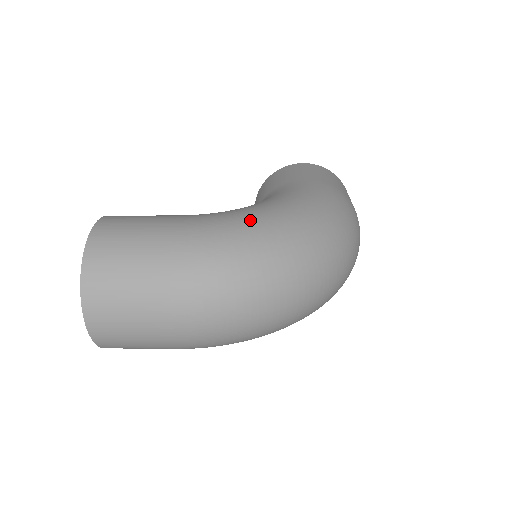
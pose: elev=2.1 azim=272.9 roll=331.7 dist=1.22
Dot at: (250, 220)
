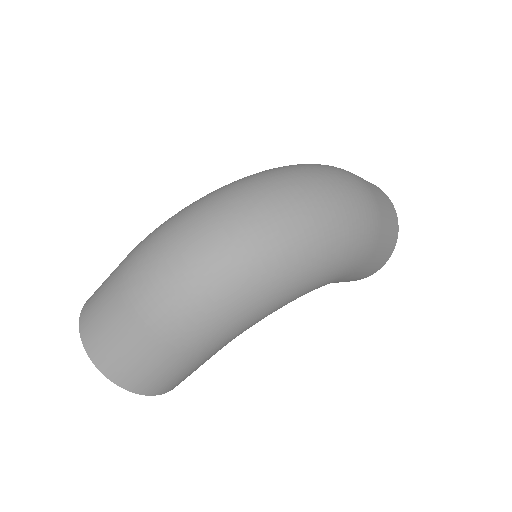
Dot at: occluded
